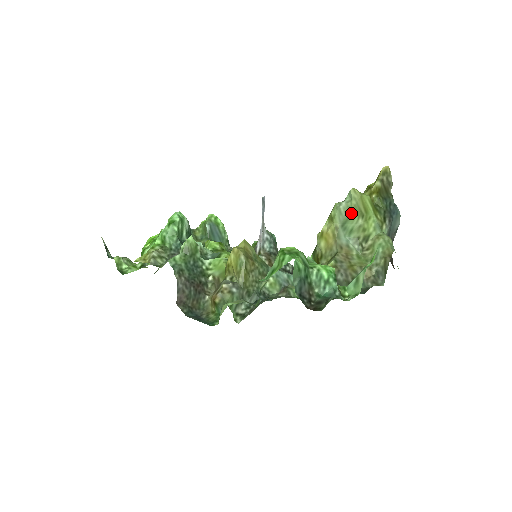
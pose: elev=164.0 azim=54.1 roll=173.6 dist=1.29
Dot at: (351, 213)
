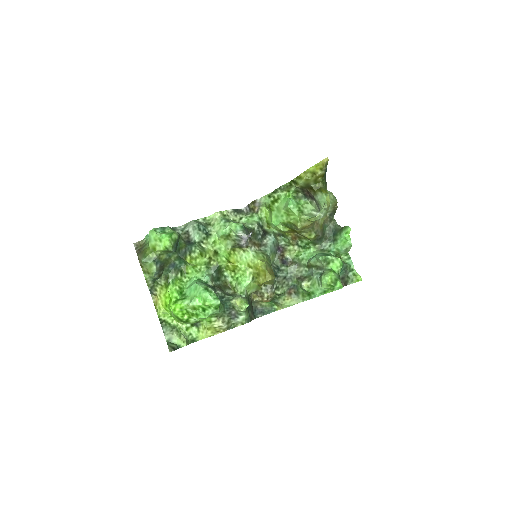
Dot at: (325, 214)
